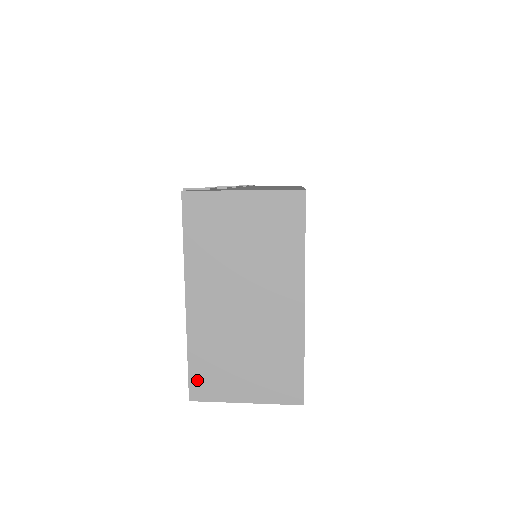
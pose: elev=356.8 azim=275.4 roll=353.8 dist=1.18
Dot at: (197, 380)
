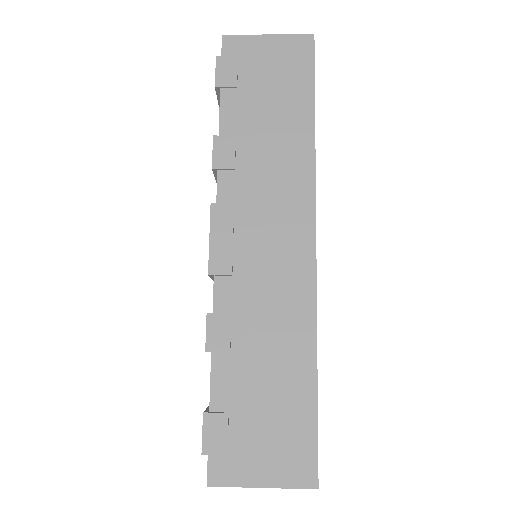
Dot at: occluded
